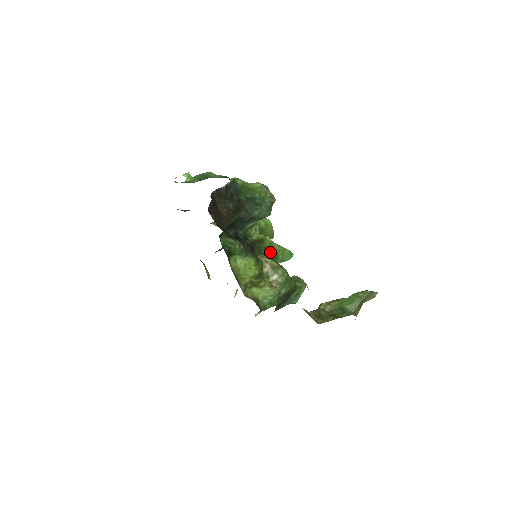
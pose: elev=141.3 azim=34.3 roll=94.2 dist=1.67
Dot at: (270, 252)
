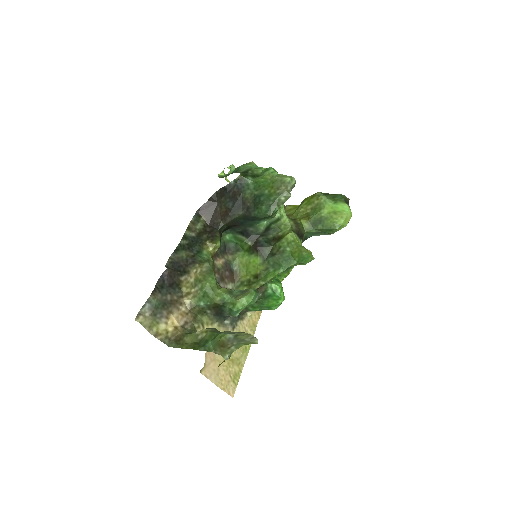
Dot at: (284, 252)
